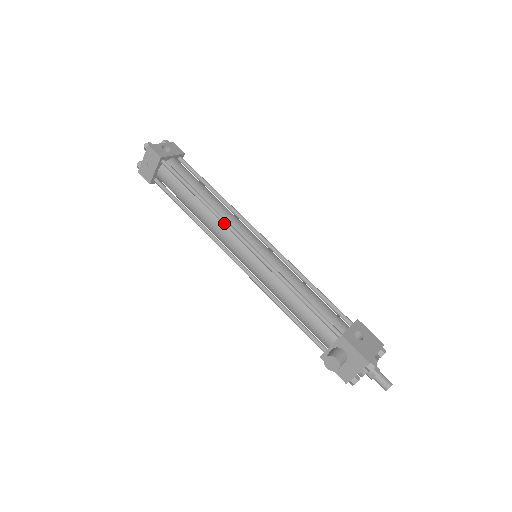
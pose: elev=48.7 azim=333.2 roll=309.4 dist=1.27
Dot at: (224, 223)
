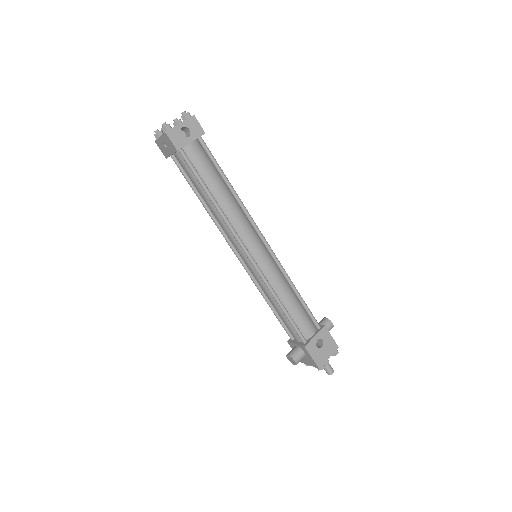
Dot at: (231, 232)
